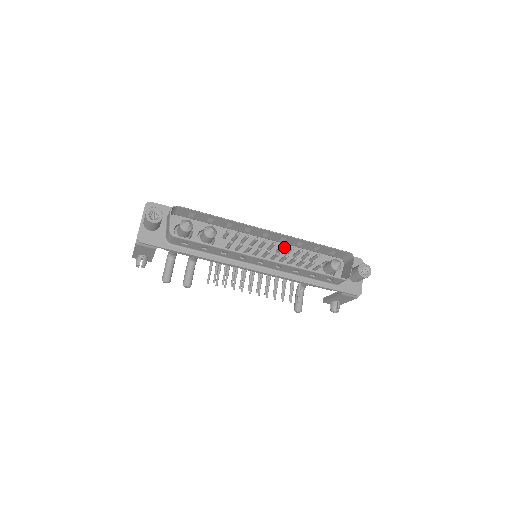
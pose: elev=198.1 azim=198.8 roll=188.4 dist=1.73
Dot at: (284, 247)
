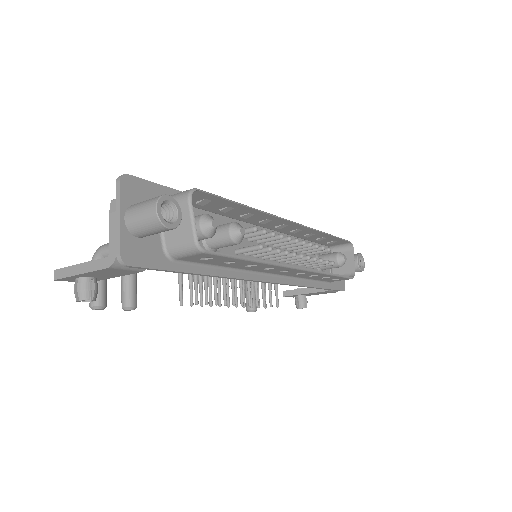
Dot at: (304, 244)
